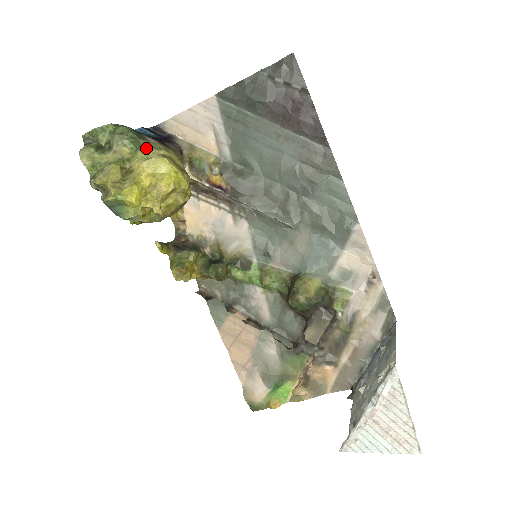
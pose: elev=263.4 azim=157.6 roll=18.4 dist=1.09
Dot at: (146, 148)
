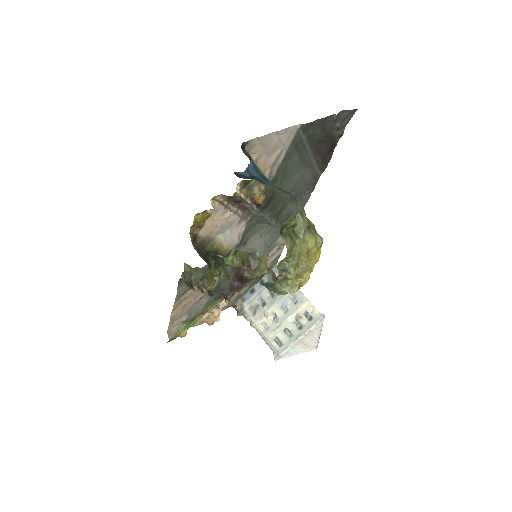
Dot at: (312, 228)
